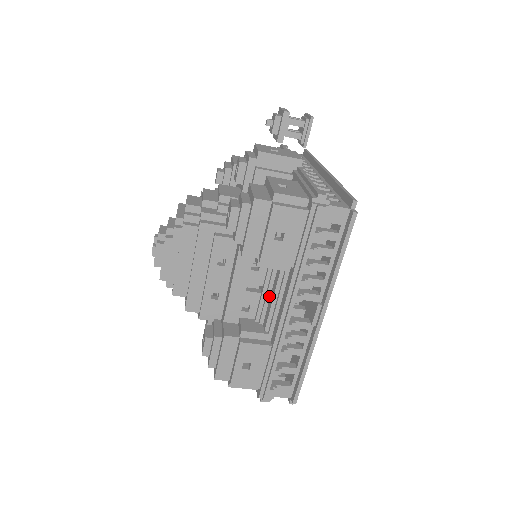
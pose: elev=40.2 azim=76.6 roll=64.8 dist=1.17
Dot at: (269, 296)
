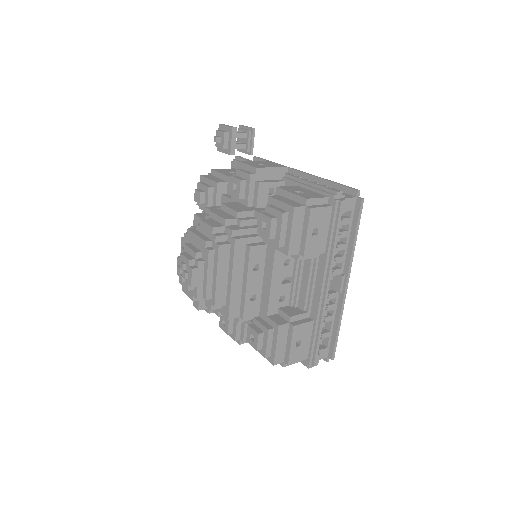
Dot at: (300, 282)
